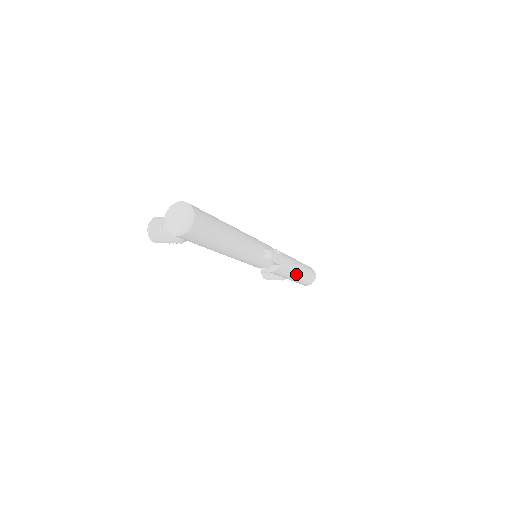
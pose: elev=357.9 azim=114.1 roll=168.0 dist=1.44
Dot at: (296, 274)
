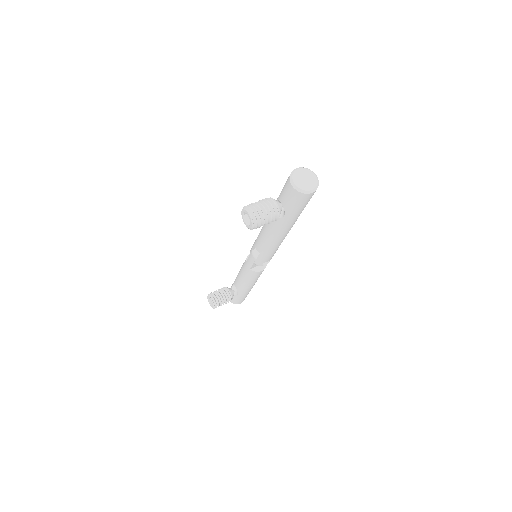
Dot at: occluded
